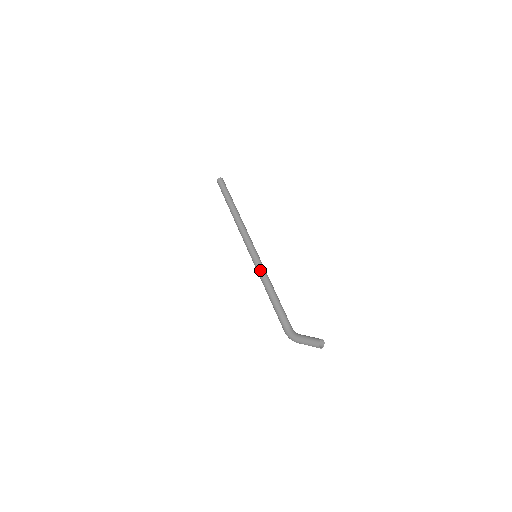
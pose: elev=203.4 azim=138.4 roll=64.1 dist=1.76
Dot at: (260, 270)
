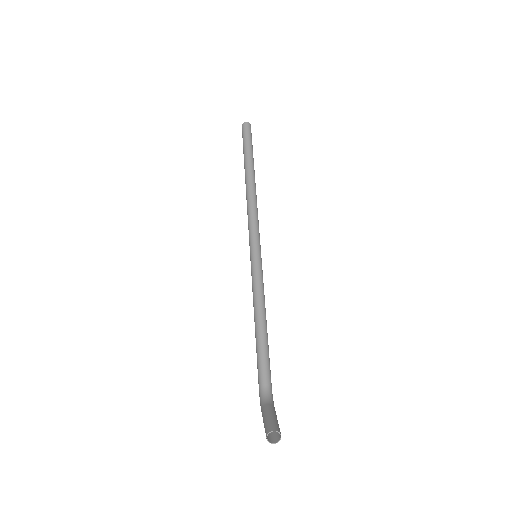
Dot at: (252, 283)
